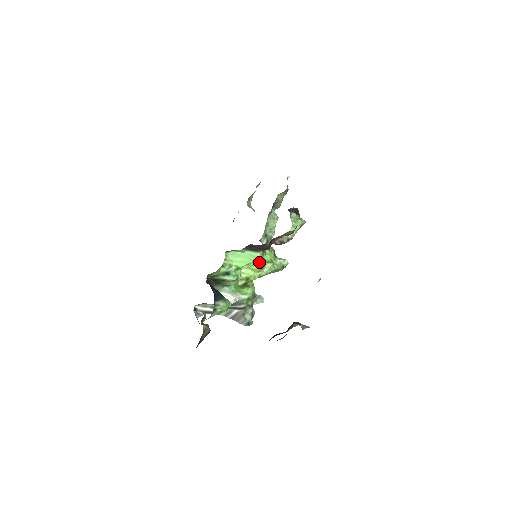
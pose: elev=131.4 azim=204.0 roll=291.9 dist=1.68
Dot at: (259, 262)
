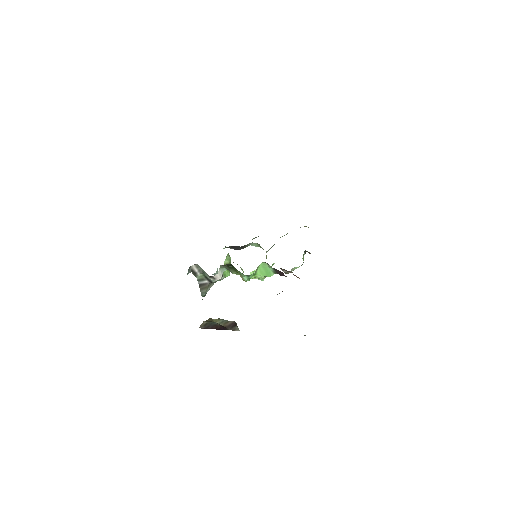
Dot at: (265, 276)
